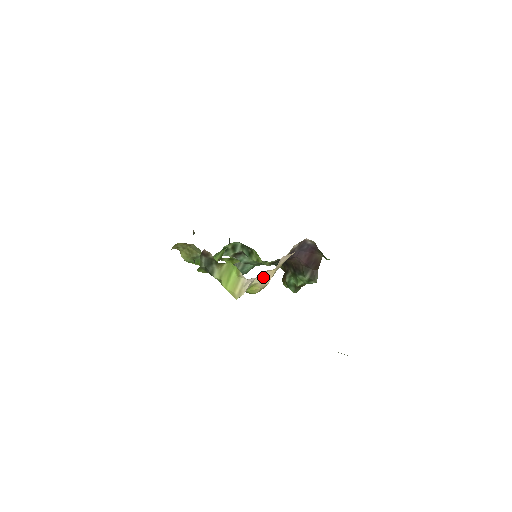
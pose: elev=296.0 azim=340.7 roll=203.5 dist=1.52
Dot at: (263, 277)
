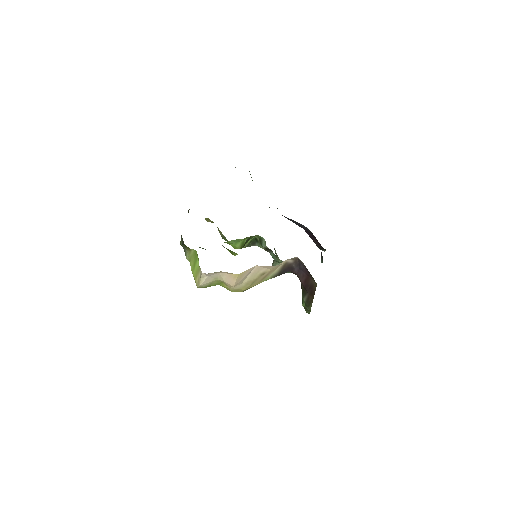
Dot at: (225, 277)
